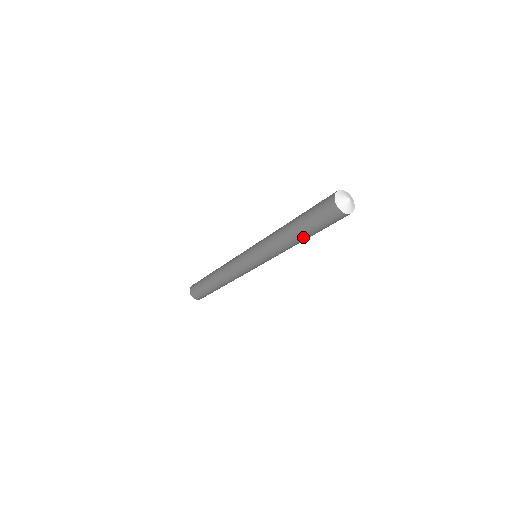
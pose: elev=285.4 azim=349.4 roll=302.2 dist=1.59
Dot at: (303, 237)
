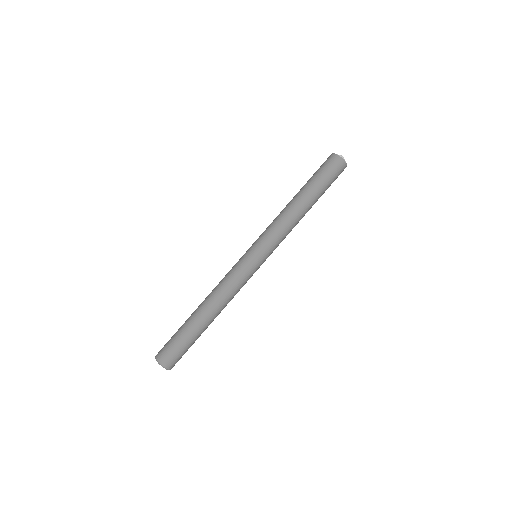
Dot at: (309, 198)
